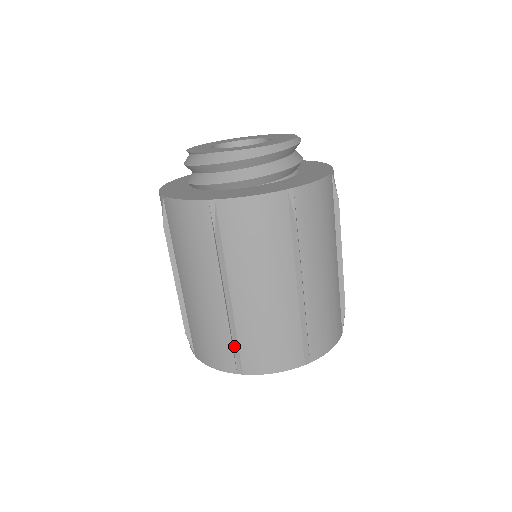
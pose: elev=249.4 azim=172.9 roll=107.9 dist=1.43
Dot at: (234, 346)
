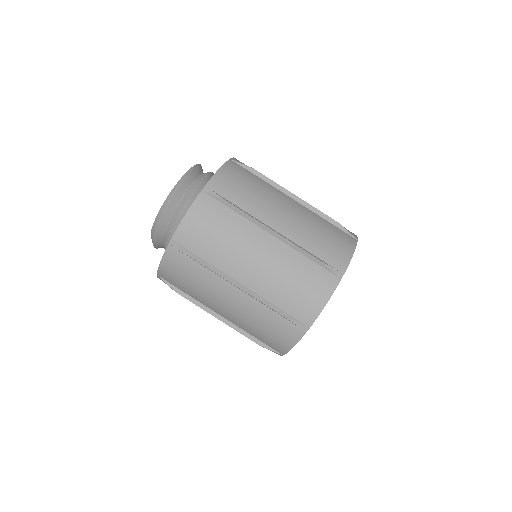
Dot at: (256, 343)
